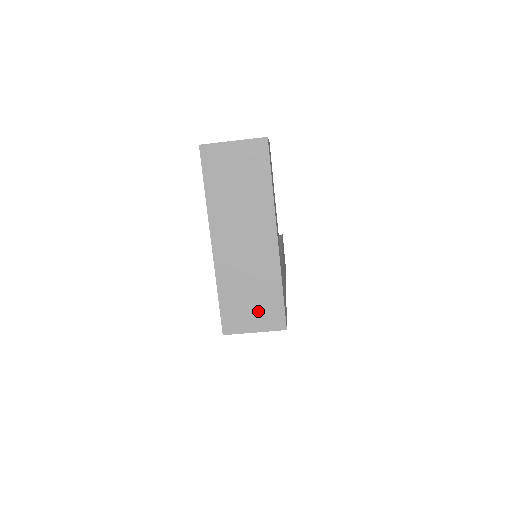
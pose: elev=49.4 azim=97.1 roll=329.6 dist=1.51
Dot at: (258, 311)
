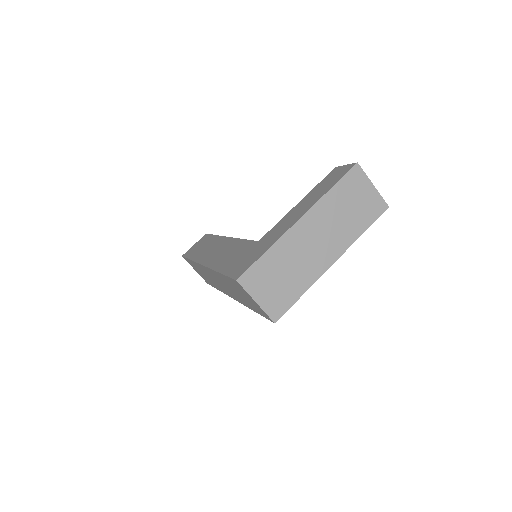
Dot at: (274, 291)
